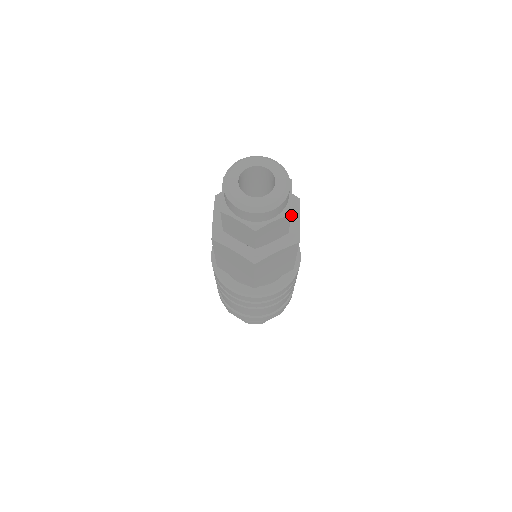
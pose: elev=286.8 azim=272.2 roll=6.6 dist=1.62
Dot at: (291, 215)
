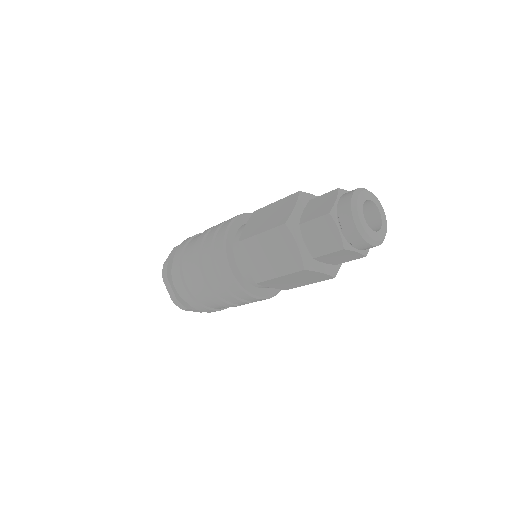
Dot at: occluded
